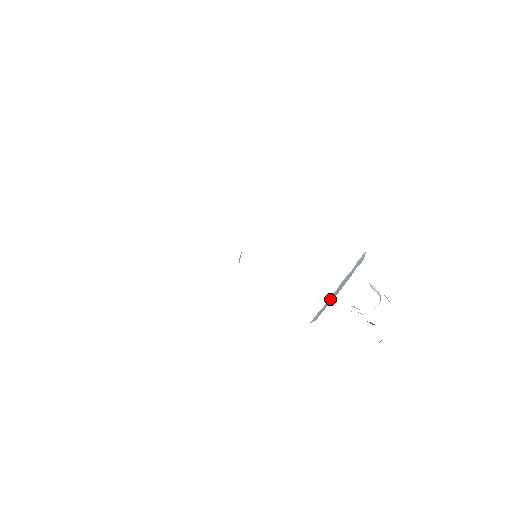
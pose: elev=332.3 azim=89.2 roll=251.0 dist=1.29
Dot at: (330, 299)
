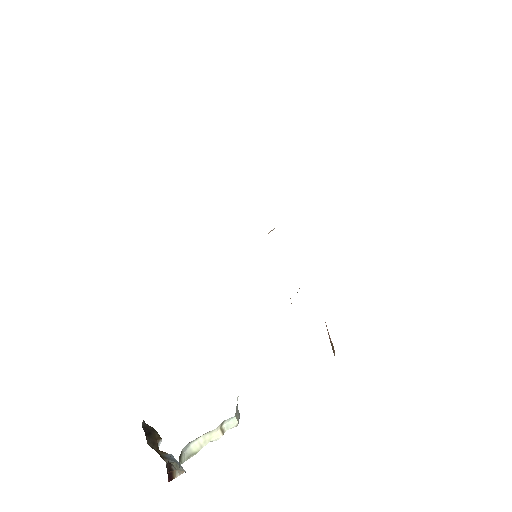
Dot at: occluded
